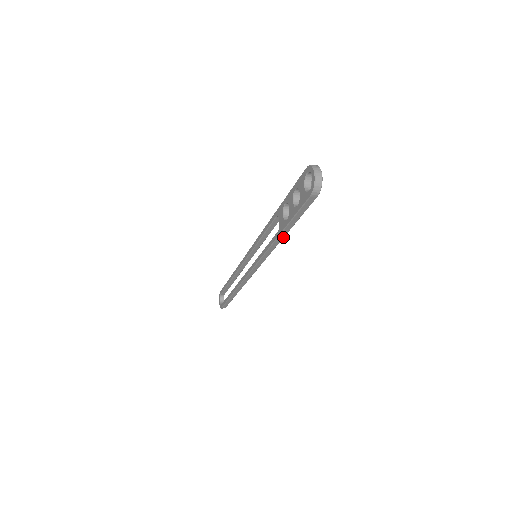
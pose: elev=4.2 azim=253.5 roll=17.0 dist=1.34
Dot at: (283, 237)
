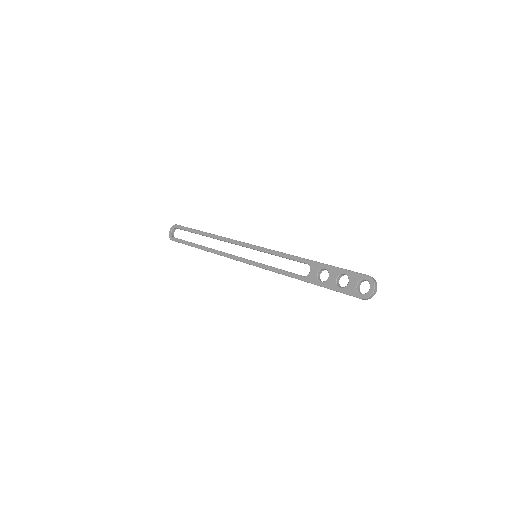
Dot at: occluded
